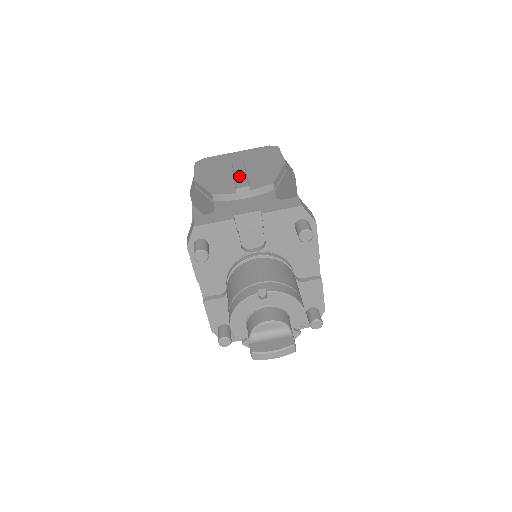
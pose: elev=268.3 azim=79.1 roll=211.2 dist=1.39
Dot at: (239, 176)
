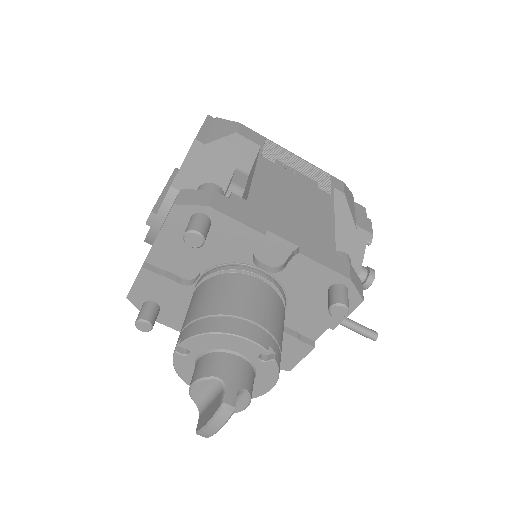
Dot at: occluded
